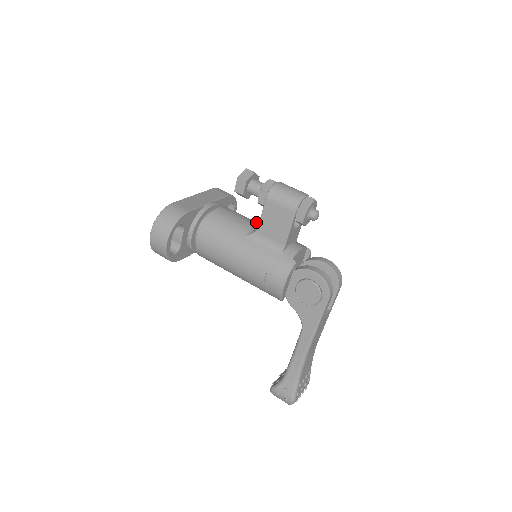
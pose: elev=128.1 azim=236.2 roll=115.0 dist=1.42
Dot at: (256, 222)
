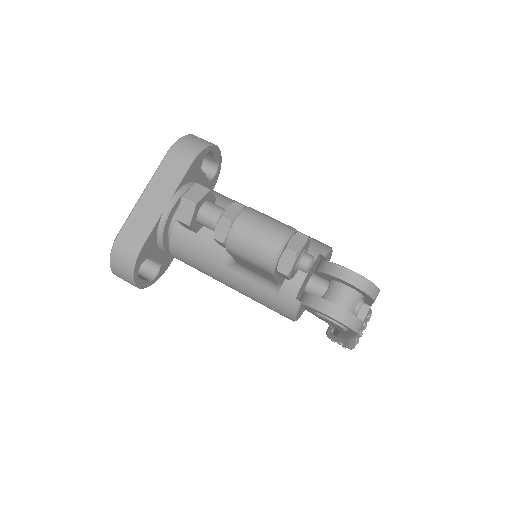
Dot at: occluded
